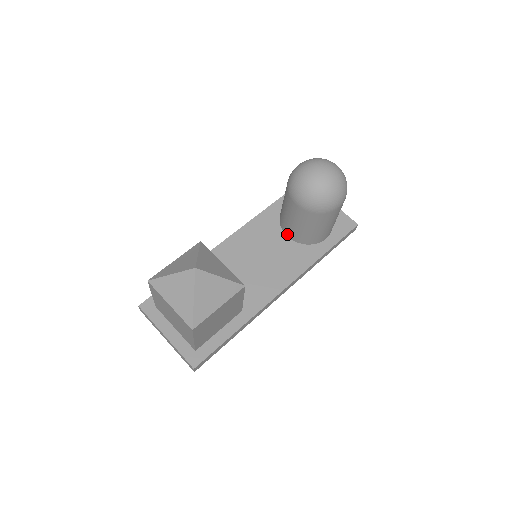
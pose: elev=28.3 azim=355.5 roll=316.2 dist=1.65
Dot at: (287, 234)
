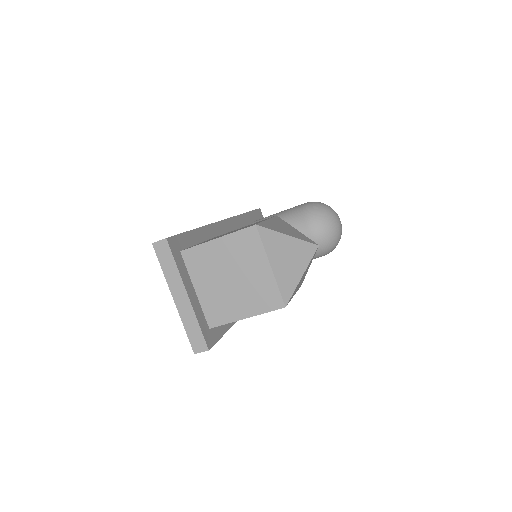
Dot at: occluded
